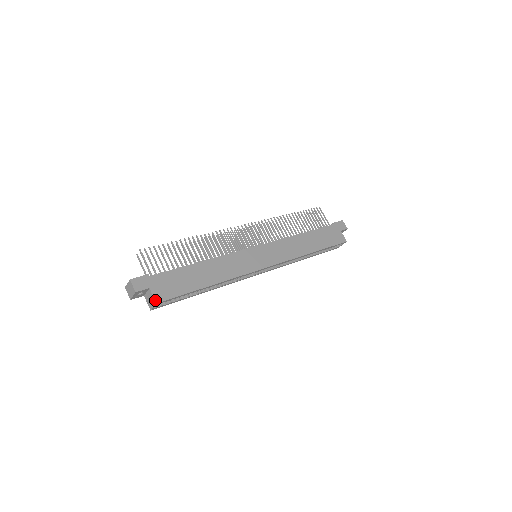
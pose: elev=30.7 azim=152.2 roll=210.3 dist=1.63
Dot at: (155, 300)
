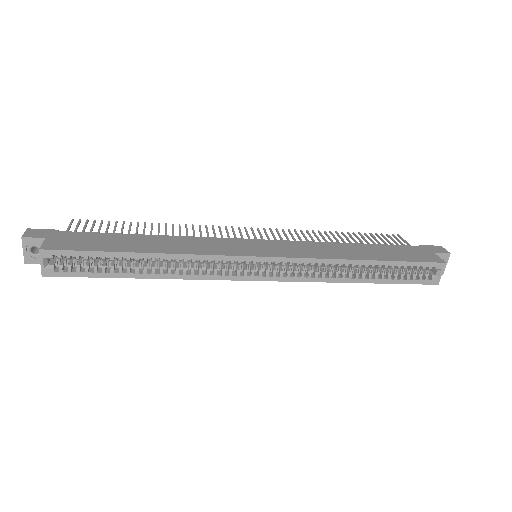
Dot at: (41, 247)
